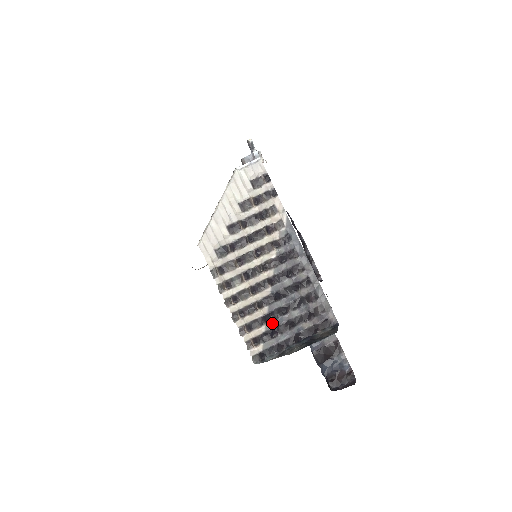
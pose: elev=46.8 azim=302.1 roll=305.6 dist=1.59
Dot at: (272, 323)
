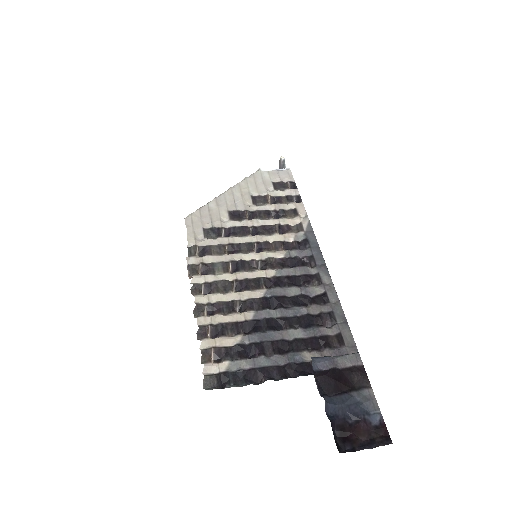
Dot at: (254, 335)
